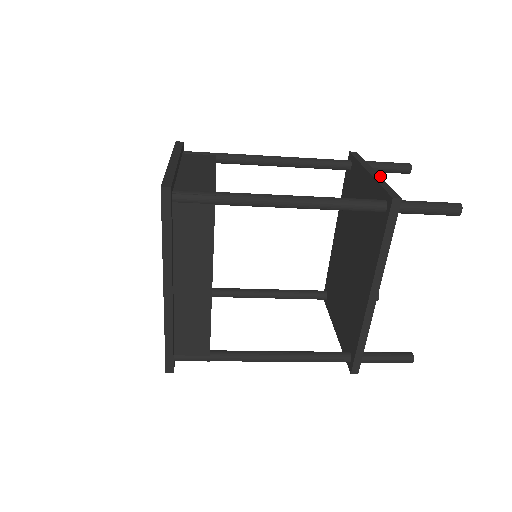
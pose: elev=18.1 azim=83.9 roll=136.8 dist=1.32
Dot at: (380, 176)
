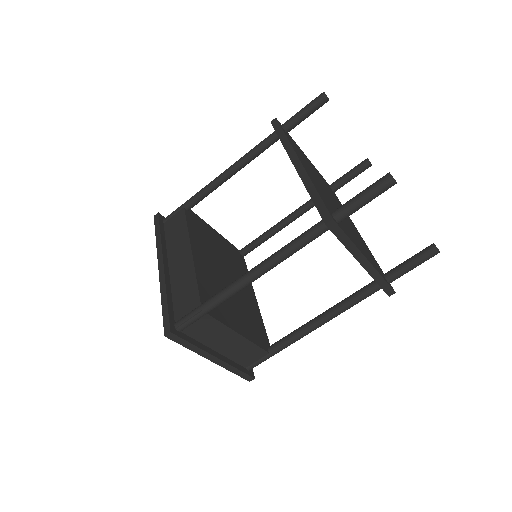
Dot at: occluded
